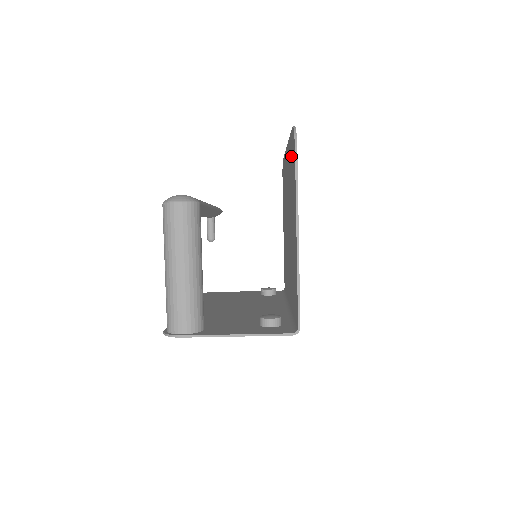
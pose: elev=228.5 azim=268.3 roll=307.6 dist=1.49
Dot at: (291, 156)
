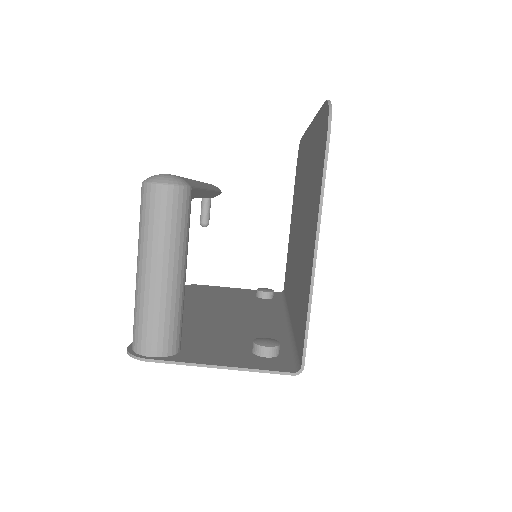
Dot at: (318, 139)
